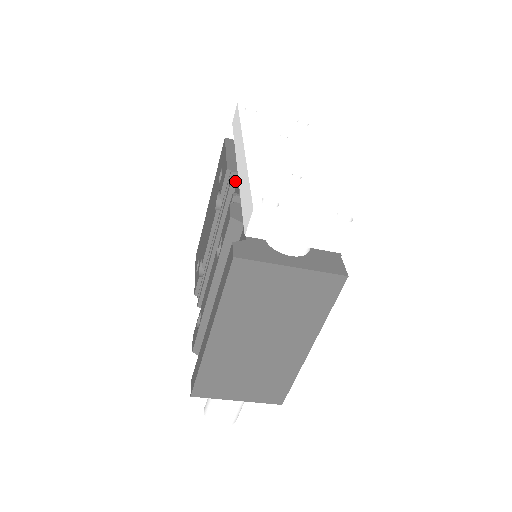
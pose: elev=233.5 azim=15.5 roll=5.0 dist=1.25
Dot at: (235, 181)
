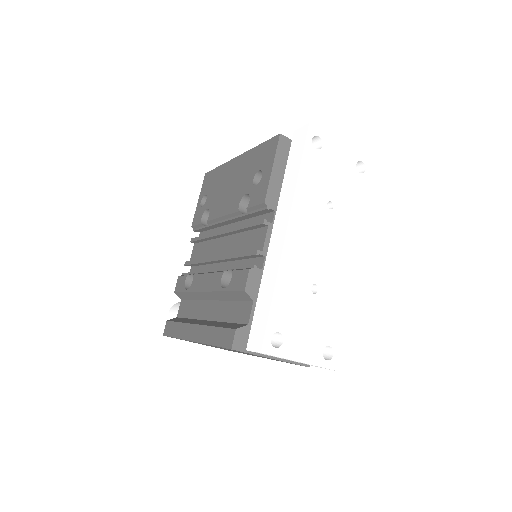
Dot at: (266, 225)
